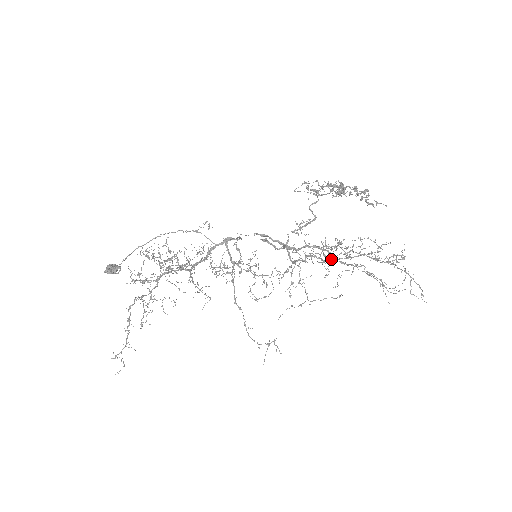
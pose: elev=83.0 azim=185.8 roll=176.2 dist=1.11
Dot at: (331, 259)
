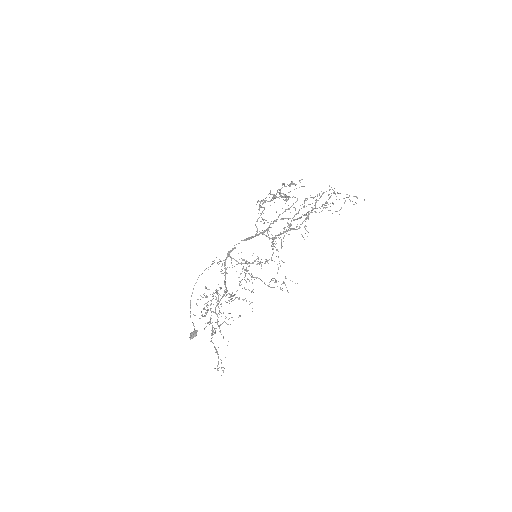
Dot at: occluded
